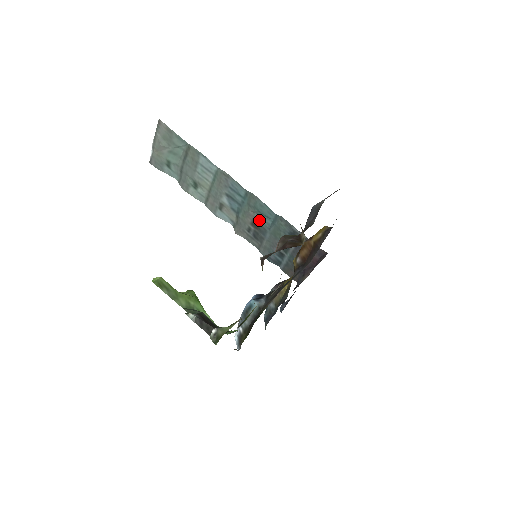
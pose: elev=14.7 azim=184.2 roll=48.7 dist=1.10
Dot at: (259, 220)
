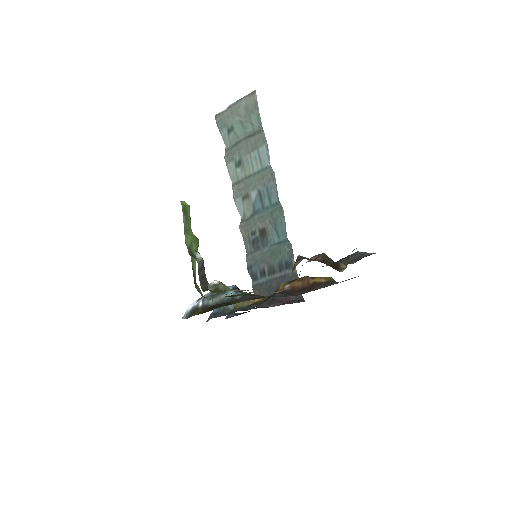
Dot at: (269, 232)
